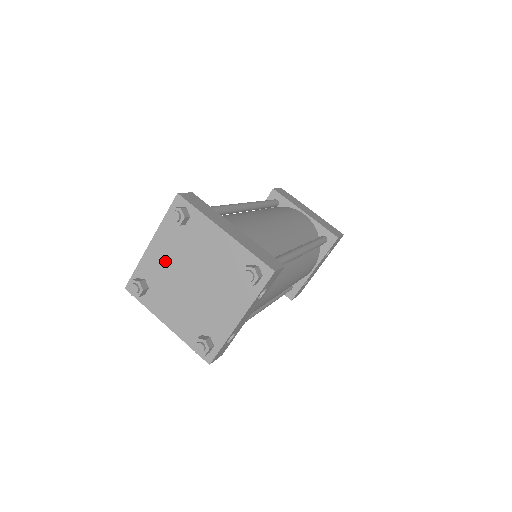
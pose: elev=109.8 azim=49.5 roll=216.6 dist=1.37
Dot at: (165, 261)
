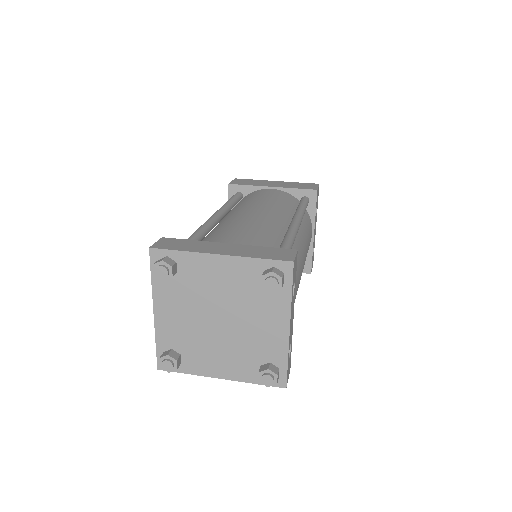
Dot at: (180, 320)
